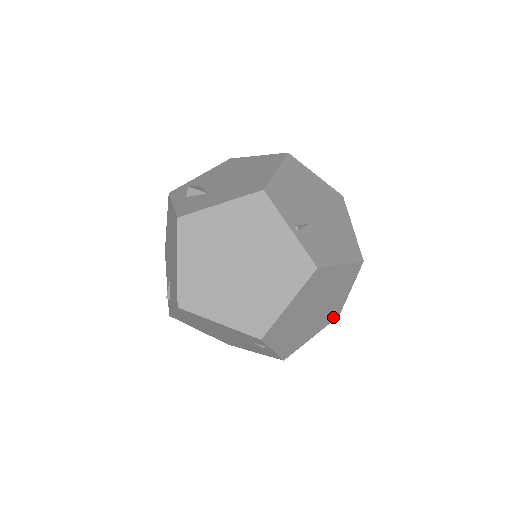
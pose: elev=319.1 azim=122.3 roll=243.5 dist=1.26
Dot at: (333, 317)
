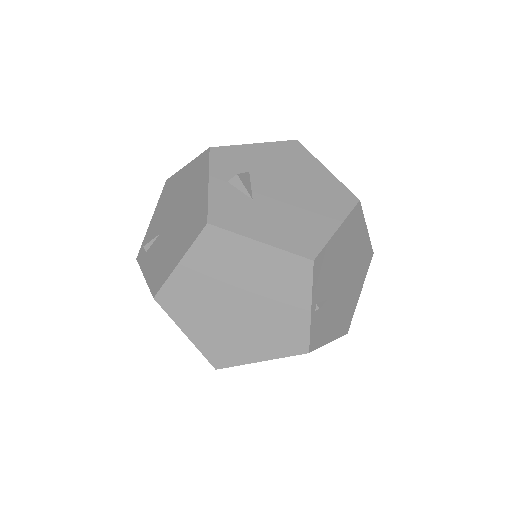
Dot at: occluded
